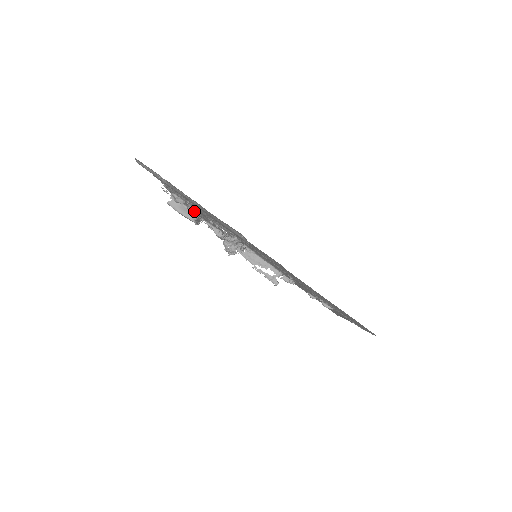
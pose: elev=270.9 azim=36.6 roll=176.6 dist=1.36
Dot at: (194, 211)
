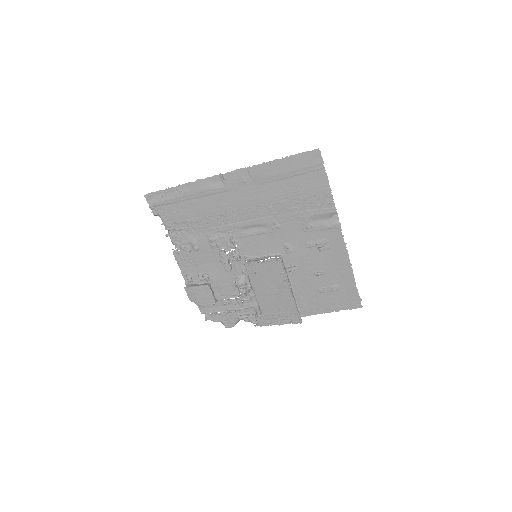
Dot at: (204, 274)
